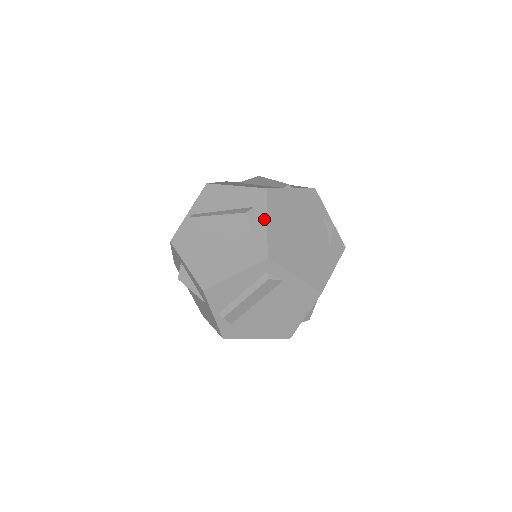
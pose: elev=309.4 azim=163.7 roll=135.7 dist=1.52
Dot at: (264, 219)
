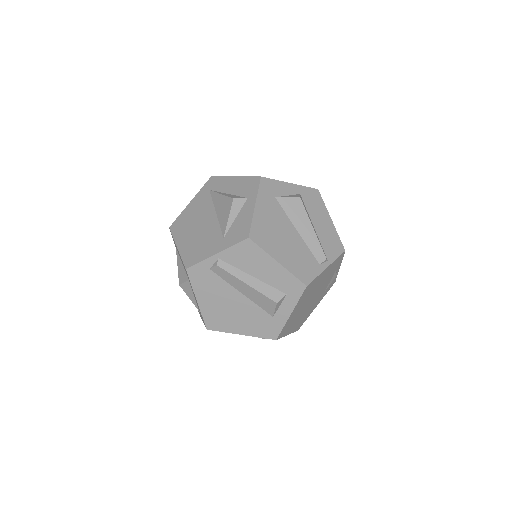
Dot at: (290, 310)
